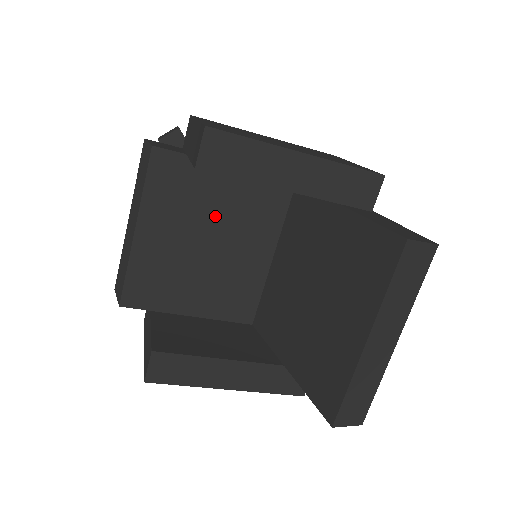
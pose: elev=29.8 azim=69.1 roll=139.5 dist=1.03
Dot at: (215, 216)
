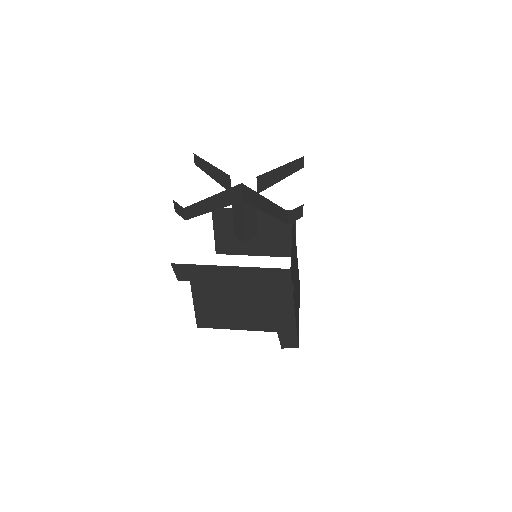
Dot at: occluded
